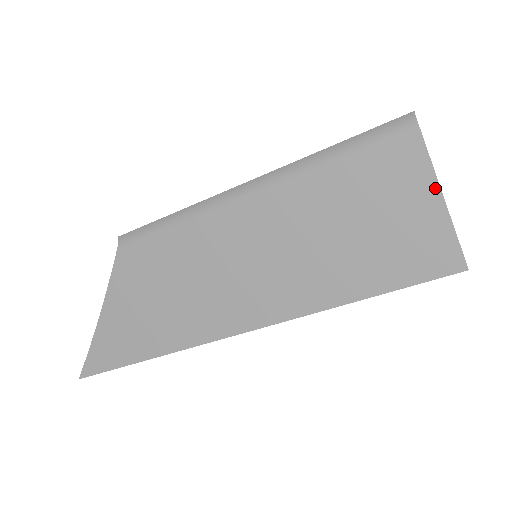
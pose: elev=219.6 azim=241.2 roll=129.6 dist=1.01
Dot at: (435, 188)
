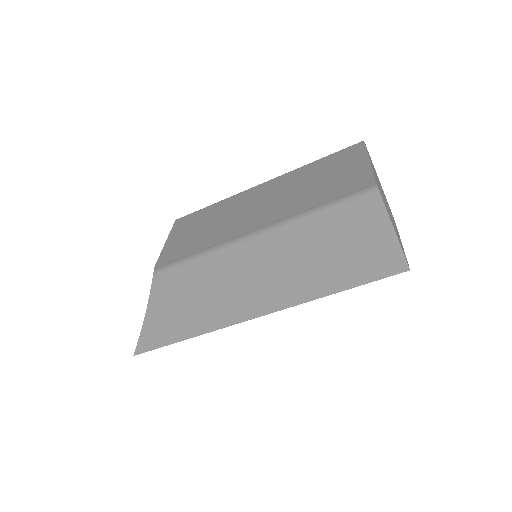
Dot at: (389, 226)
